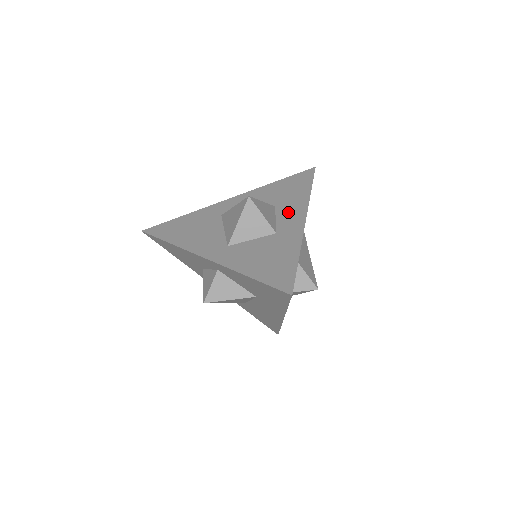
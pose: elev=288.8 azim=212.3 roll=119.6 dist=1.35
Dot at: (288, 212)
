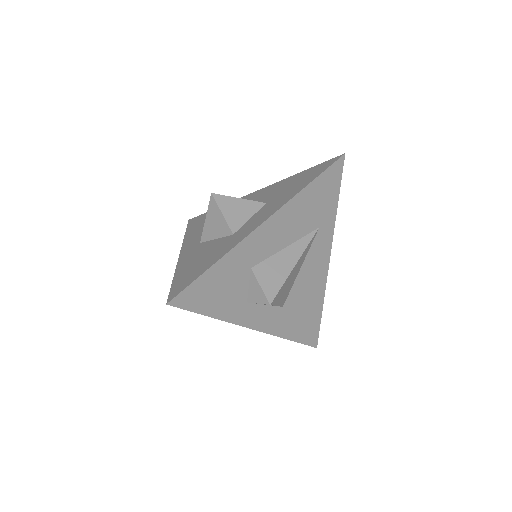
Dot at: (265, 211)
